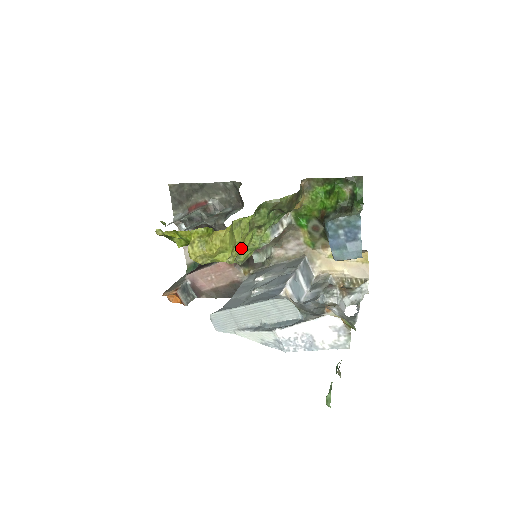
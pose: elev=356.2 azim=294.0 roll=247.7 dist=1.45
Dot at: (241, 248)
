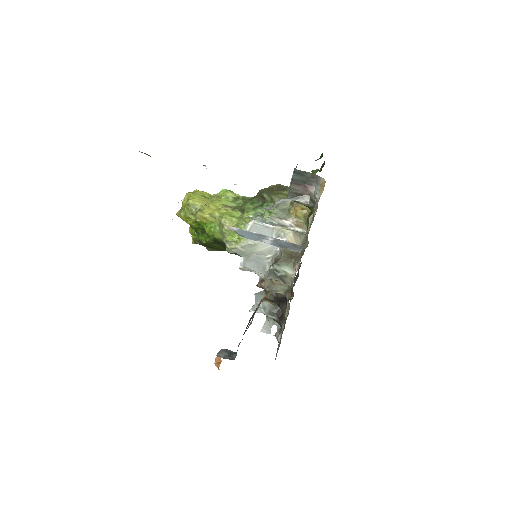
Dot at: (219, 219)
